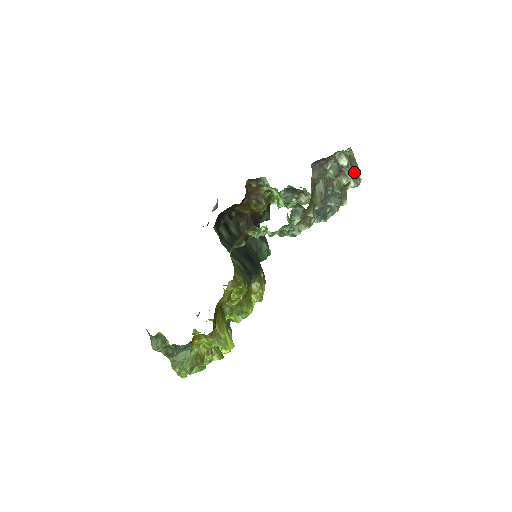
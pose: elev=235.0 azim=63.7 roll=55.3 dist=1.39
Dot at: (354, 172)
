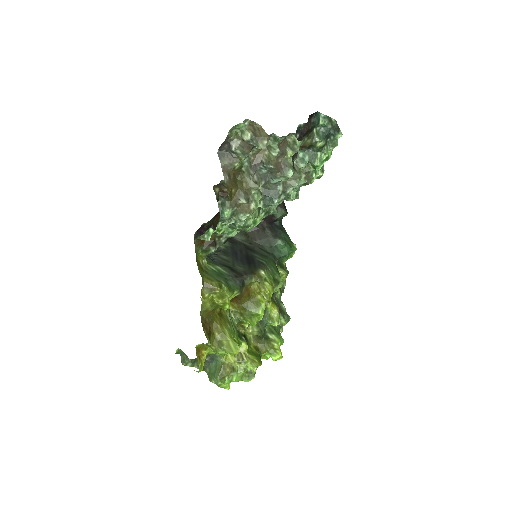
Dot at: (262, 141)
